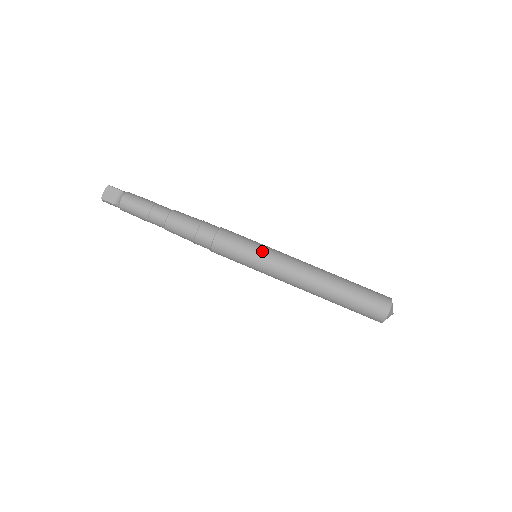
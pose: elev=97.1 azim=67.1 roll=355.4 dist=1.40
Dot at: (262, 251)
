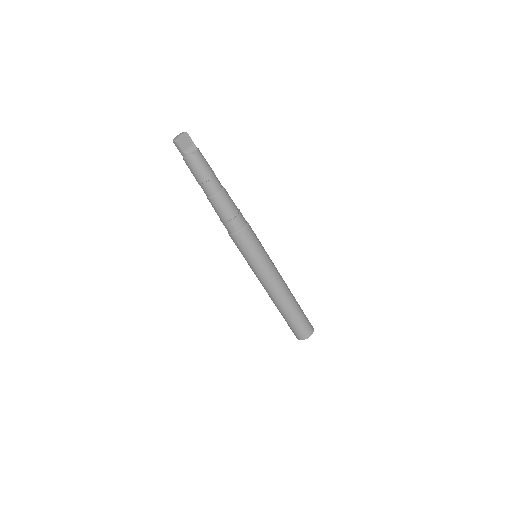
Dot at: (267, 257)
